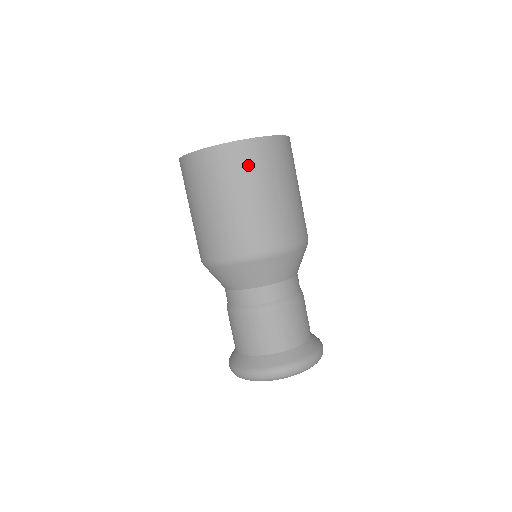
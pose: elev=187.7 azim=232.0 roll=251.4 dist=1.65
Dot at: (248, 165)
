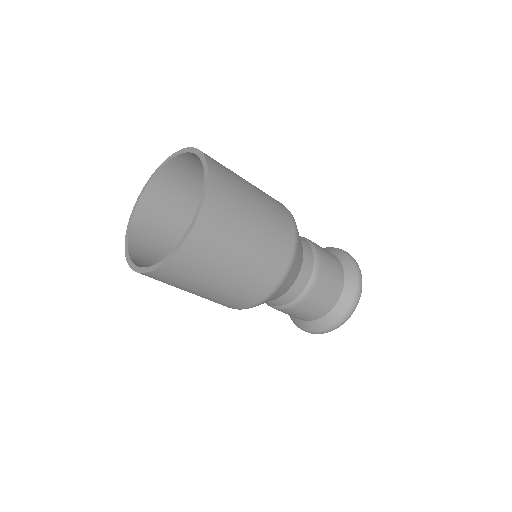
Dot at: (186, 275)
